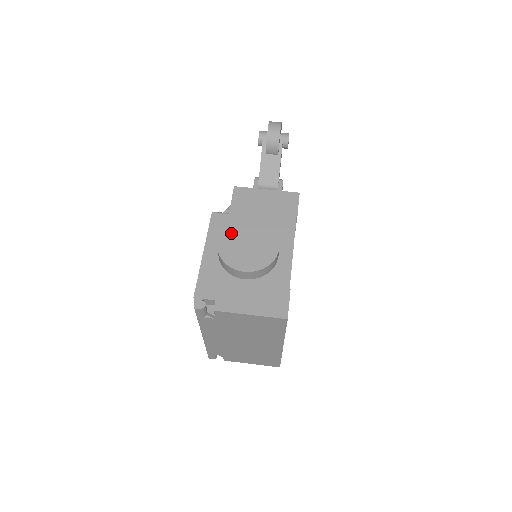
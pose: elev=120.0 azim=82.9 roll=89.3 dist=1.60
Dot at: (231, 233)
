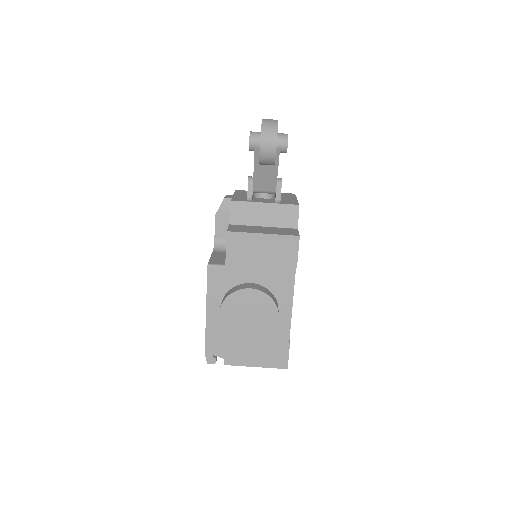
Dot at: (231, 305)
